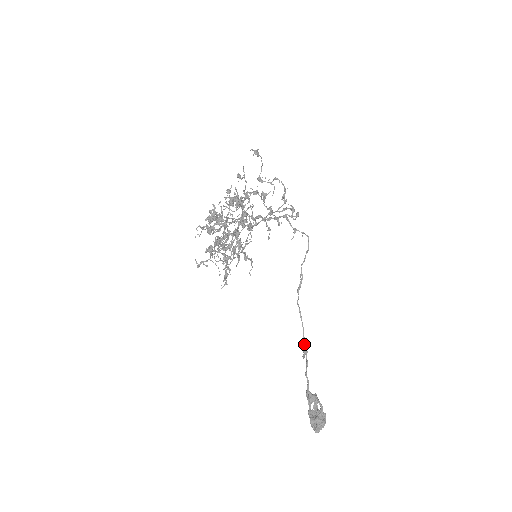
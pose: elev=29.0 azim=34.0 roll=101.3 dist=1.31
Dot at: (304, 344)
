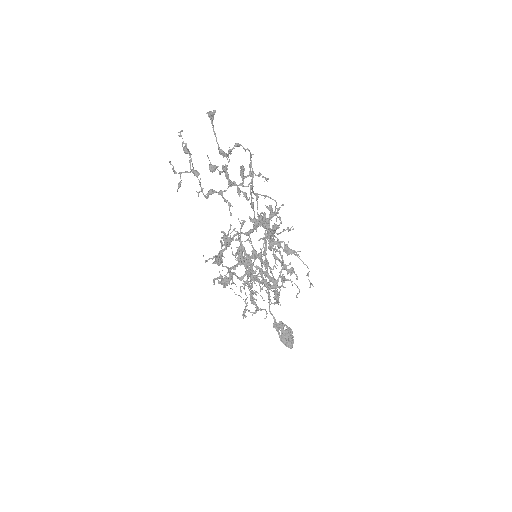
Dot at: occluded
